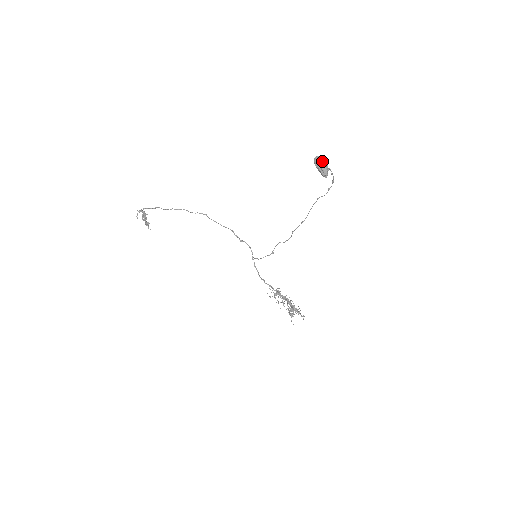
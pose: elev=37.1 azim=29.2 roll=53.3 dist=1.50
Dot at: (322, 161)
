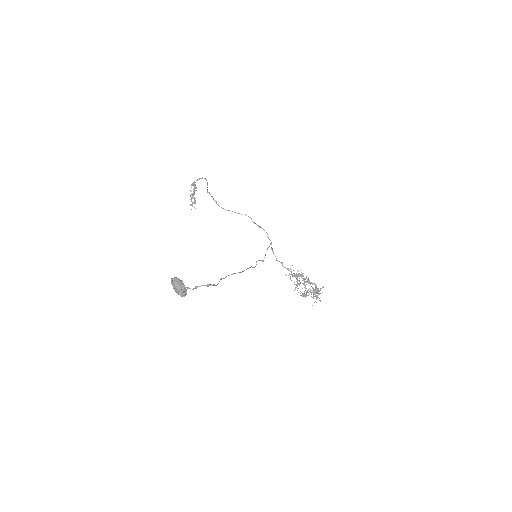
Dot at: (173, 286)
